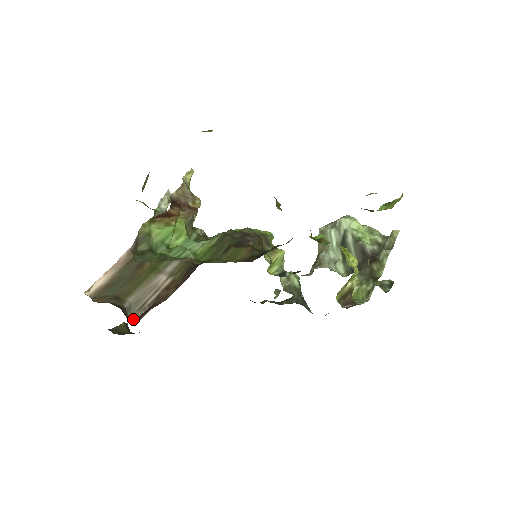
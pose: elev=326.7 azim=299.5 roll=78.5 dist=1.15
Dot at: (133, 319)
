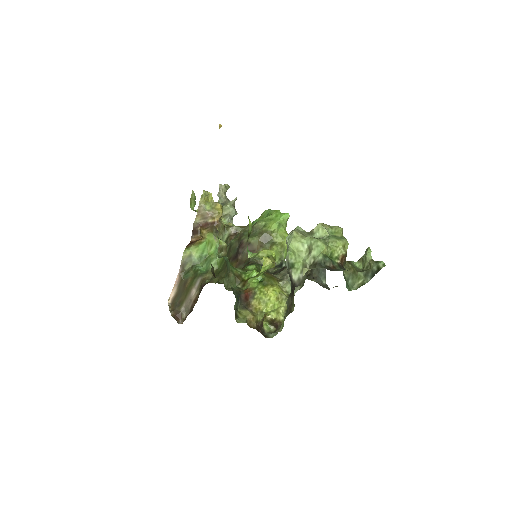
Dot at: (186, 317)
